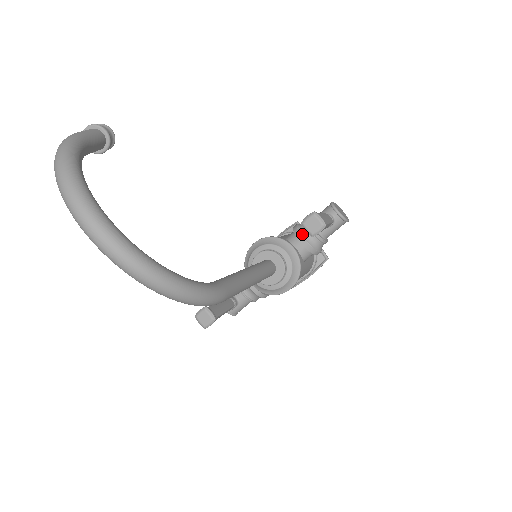
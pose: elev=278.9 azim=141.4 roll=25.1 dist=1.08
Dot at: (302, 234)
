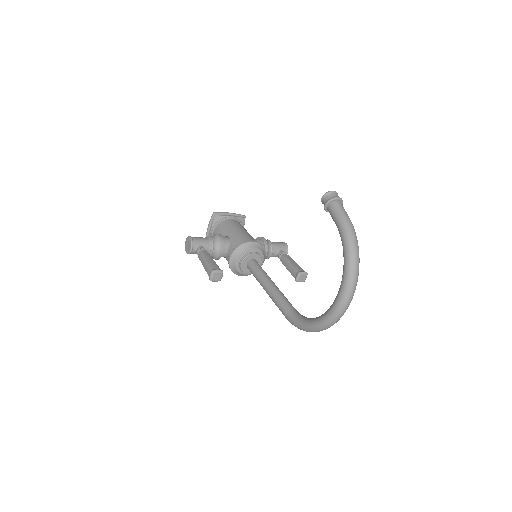
Dot at: (268, 251)
